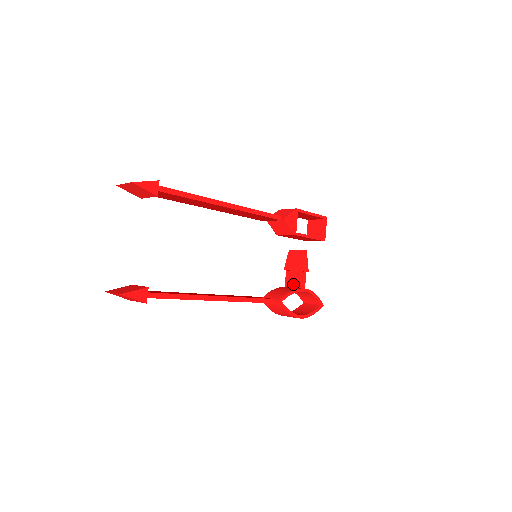
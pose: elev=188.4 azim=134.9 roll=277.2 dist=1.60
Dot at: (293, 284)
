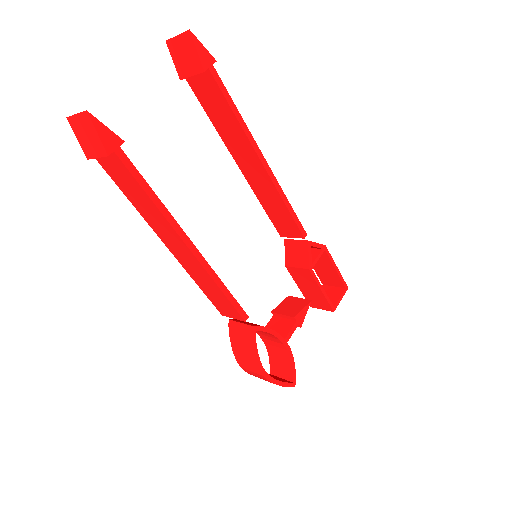
Dot at: occluded
